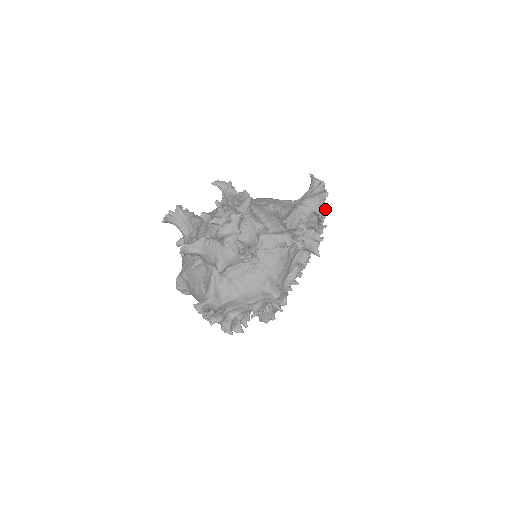
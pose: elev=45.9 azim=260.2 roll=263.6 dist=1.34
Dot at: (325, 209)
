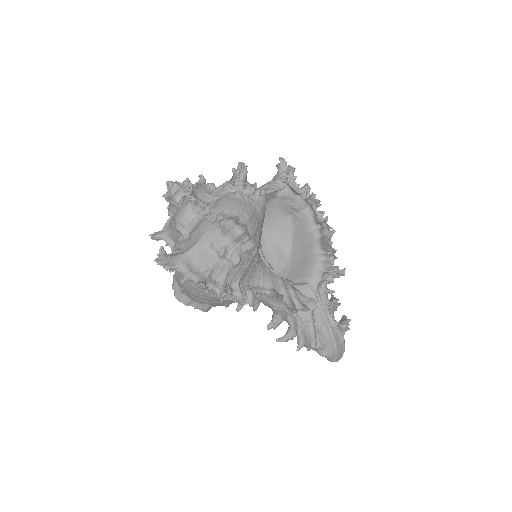
Dot at: (303, 186)
